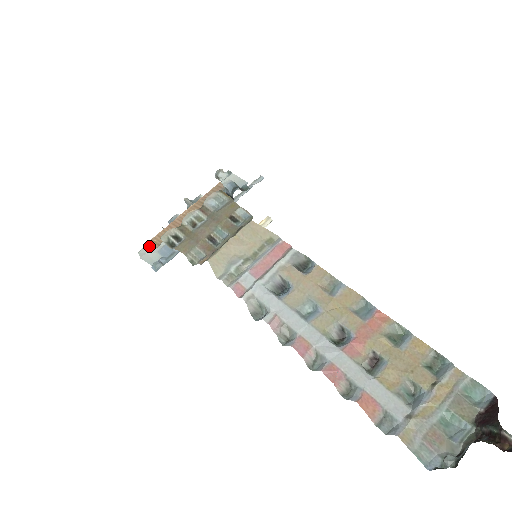
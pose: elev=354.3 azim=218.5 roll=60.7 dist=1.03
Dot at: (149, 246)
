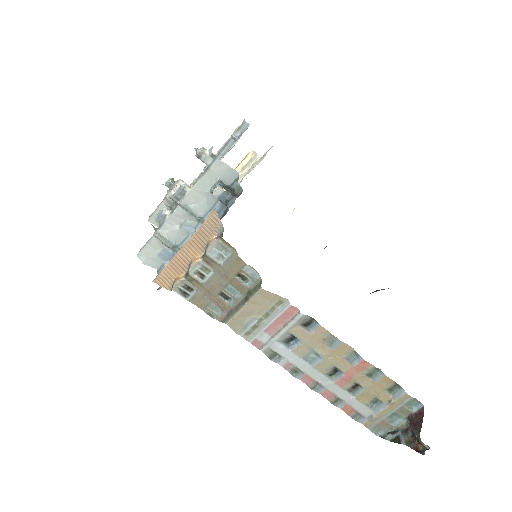
Dot at: (159, 285)
